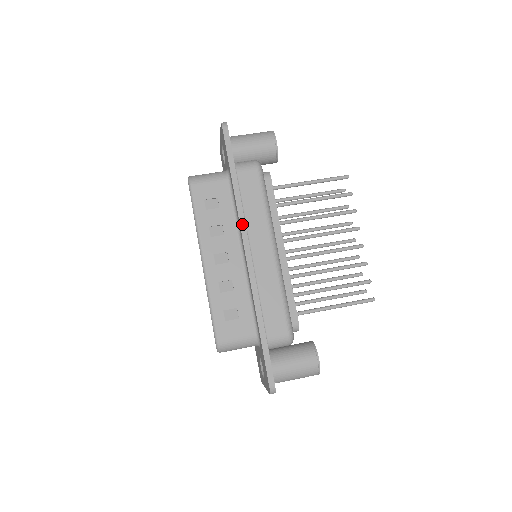
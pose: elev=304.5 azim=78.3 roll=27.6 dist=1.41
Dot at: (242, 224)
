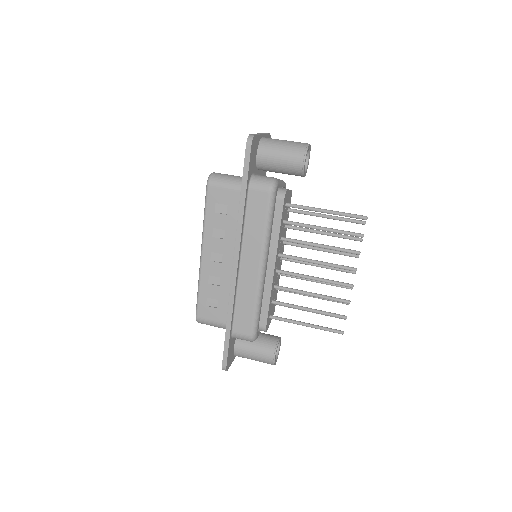
Dot at: (238, 240)
